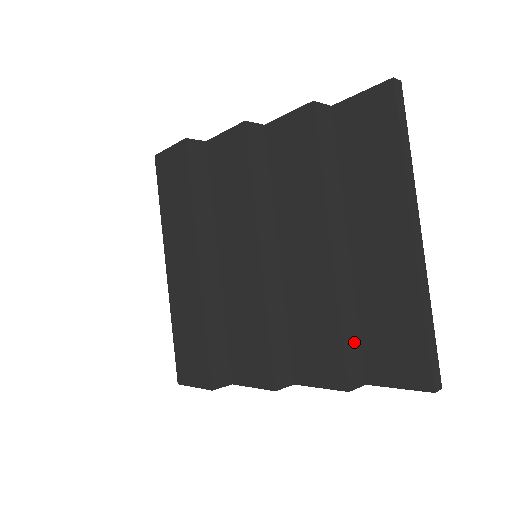
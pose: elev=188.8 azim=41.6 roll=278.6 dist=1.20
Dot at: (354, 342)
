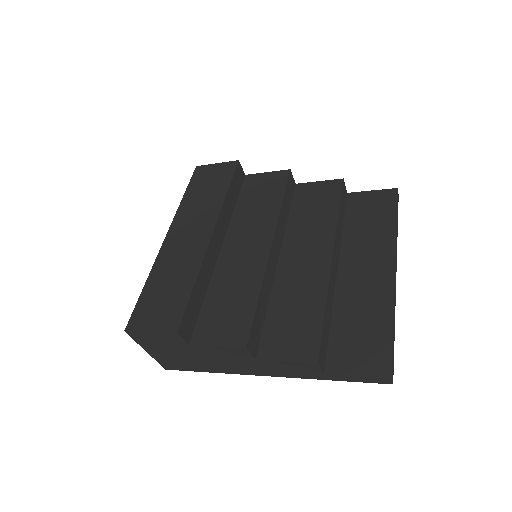
Dot at: (326, 334)
